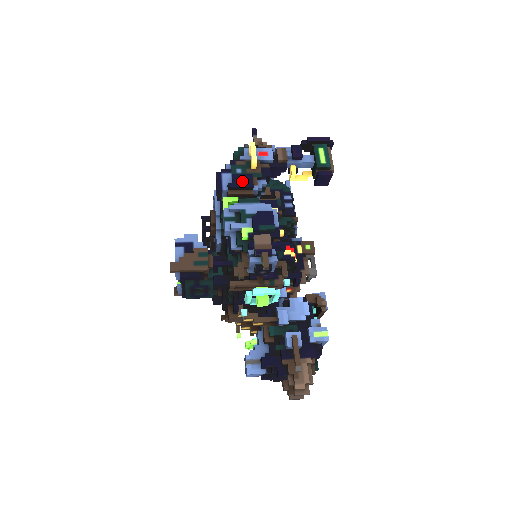
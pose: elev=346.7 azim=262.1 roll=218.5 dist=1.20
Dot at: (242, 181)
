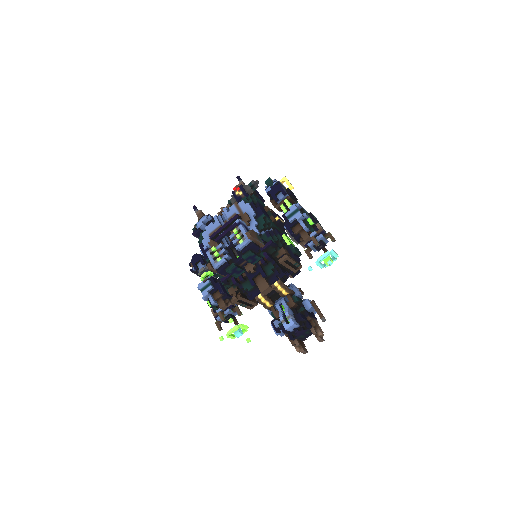
Dot at: (293, 194)
